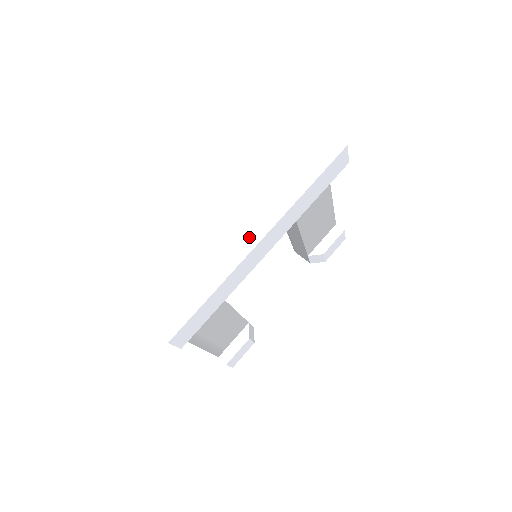
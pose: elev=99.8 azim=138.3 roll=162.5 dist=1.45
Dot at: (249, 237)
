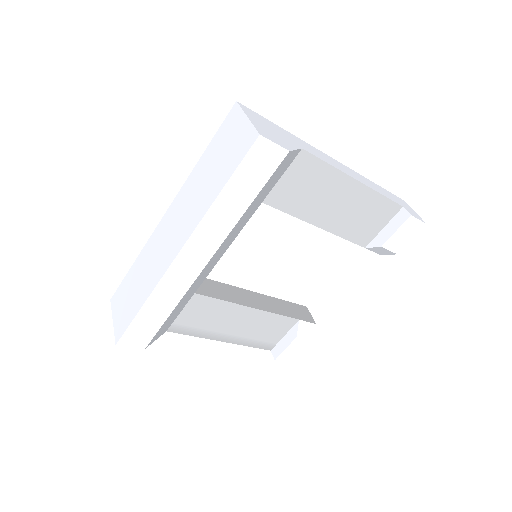
Dot at: (173, 250)
